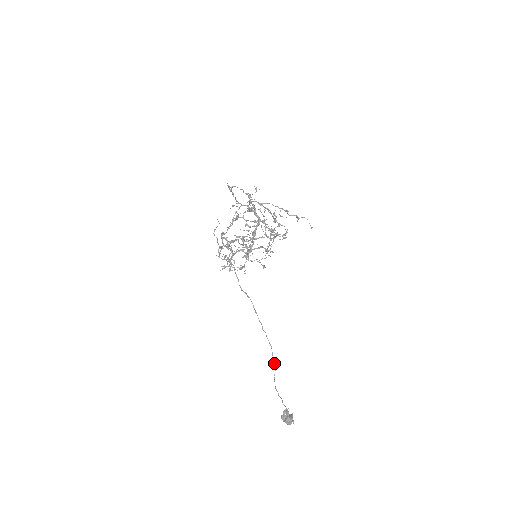
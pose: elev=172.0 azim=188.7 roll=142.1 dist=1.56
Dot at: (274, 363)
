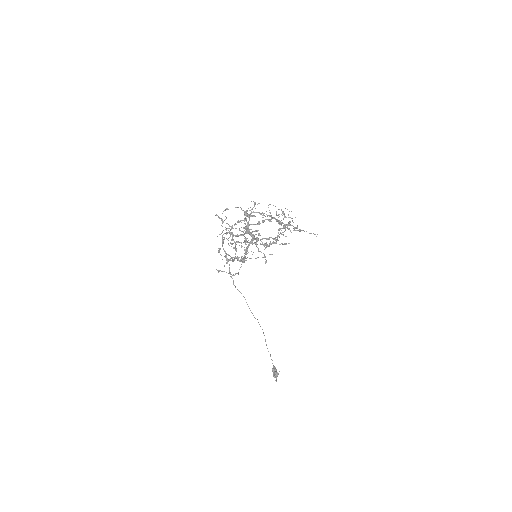
Dot at: (265, 339)
